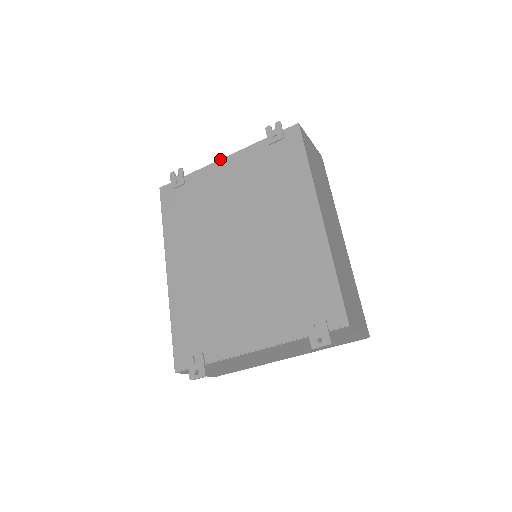
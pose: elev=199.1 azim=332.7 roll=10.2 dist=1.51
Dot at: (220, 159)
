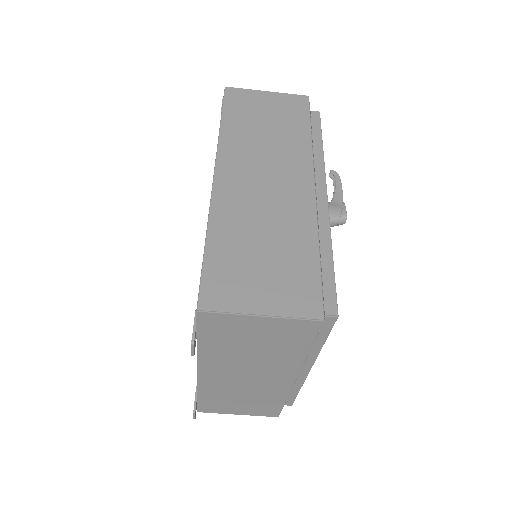
Dot at: occluded
